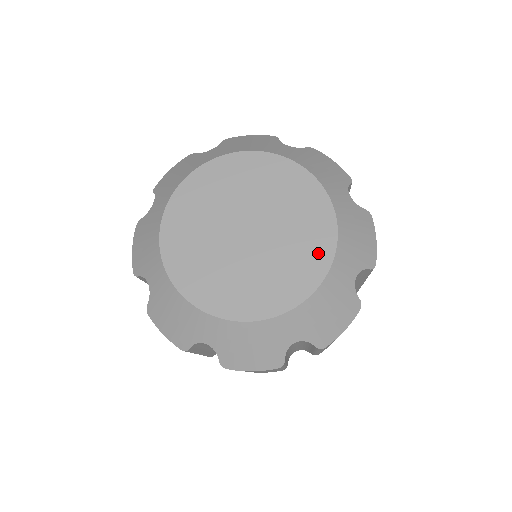
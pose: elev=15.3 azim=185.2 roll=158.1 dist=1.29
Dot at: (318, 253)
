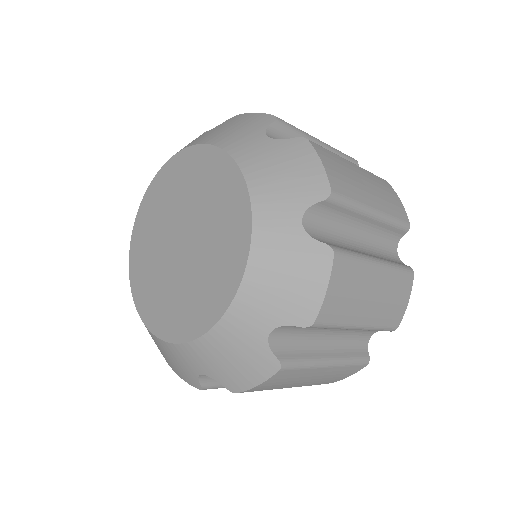
Dot at: (221, 291)
